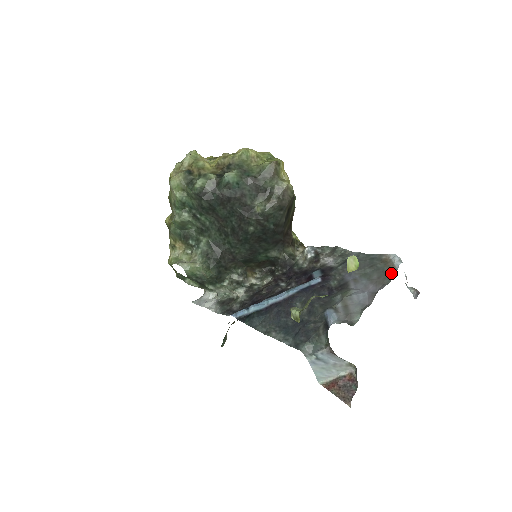
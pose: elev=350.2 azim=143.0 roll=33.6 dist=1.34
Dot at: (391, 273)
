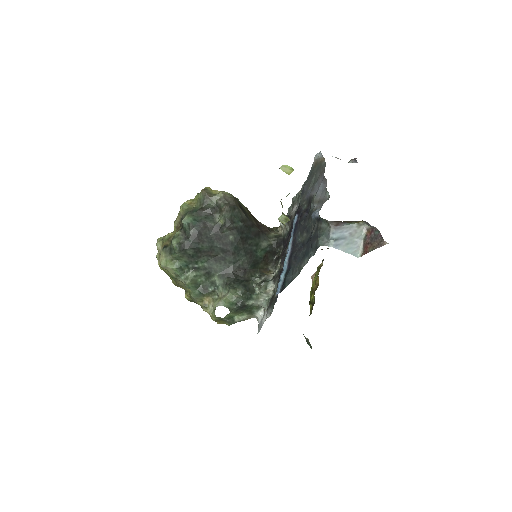
Dot at: (322, 162)
